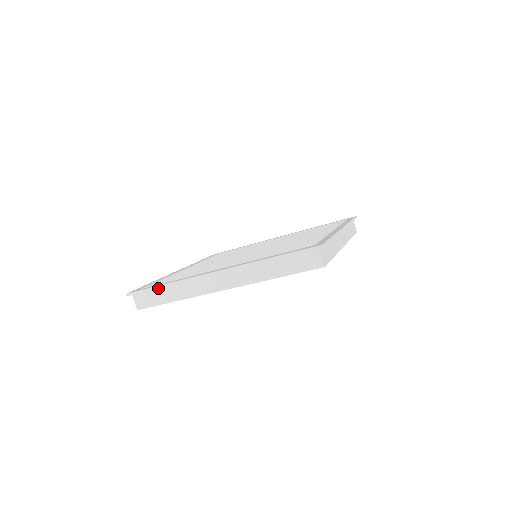
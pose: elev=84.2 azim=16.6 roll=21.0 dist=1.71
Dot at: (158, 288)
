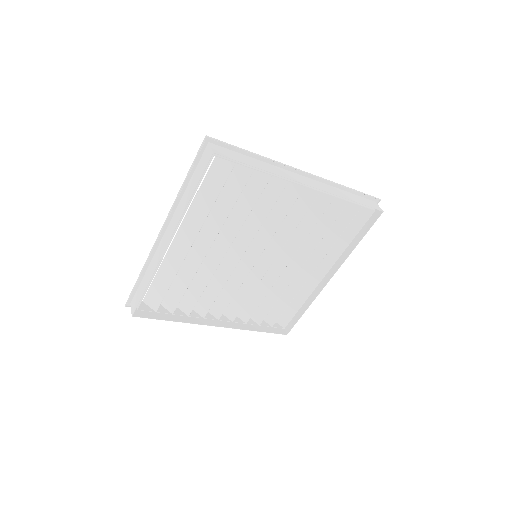
Dot at: (141, 283)
